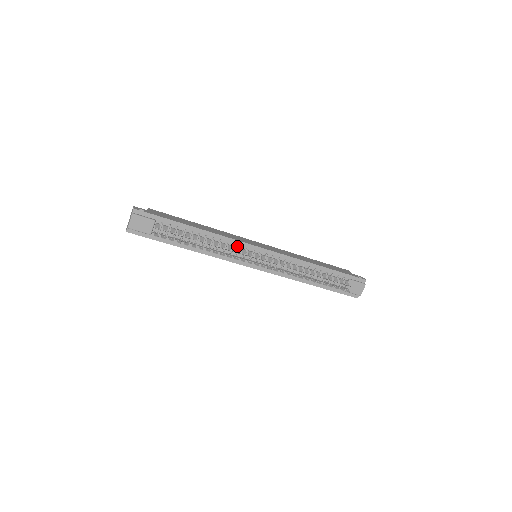
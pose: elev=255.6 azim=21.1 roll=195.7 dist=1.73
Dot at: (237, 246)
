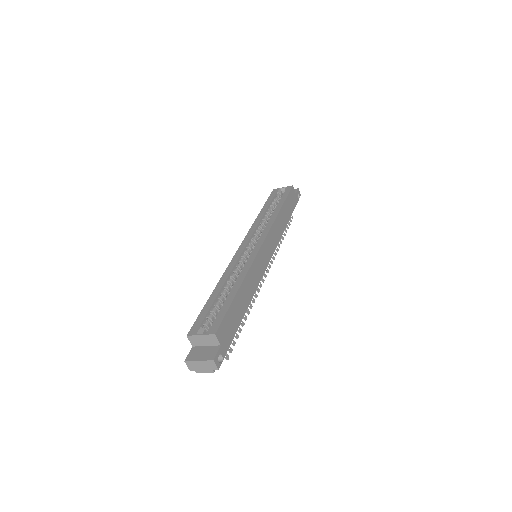
Dot at: occluded
